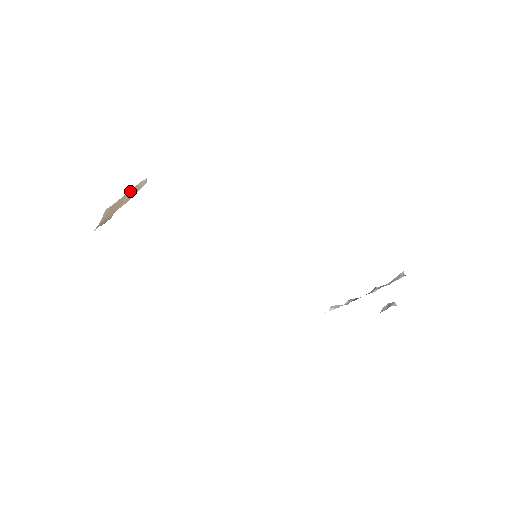
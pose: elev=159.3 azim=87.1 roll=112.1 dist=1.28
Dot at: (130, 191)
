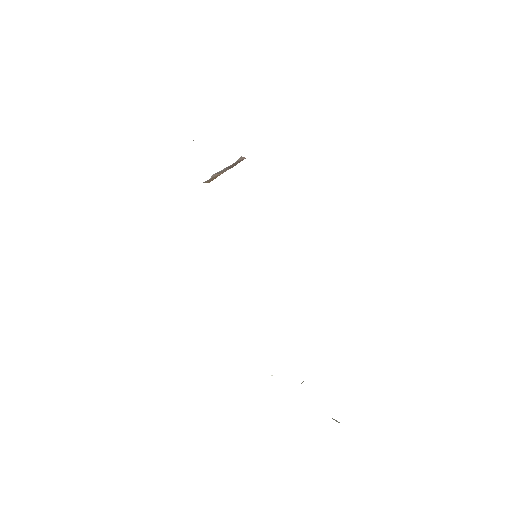
Dot at: occluded
